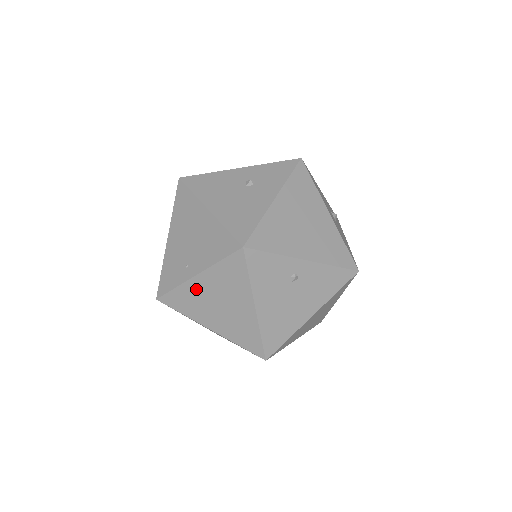
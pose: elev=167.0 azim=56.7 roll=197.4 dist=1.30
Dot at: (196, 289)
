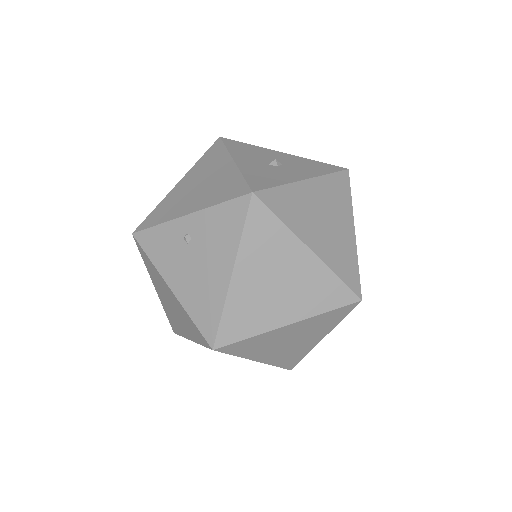
Dot at: (163, 302)
